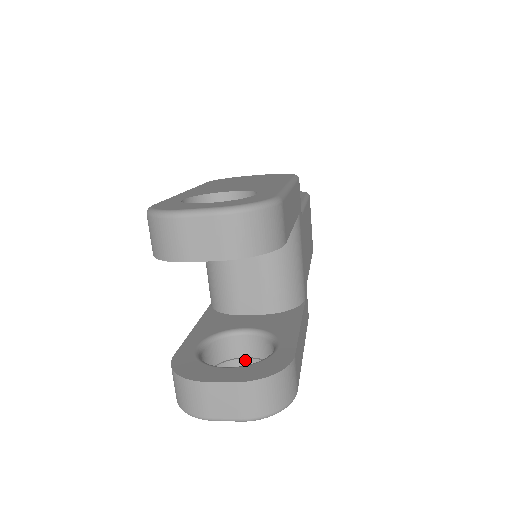
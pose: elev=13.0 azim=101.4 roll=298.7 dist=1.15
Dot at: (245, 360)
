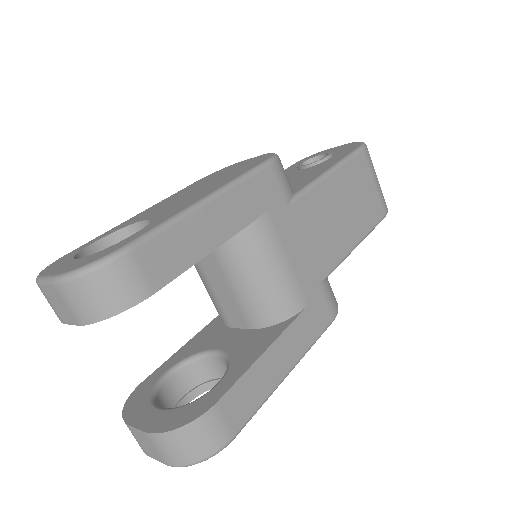
Dot at: occluded
